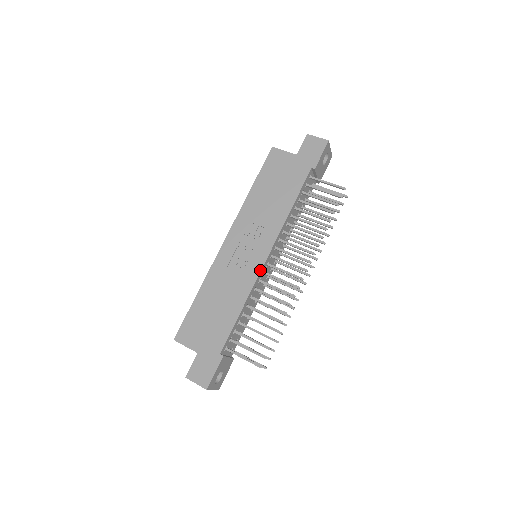
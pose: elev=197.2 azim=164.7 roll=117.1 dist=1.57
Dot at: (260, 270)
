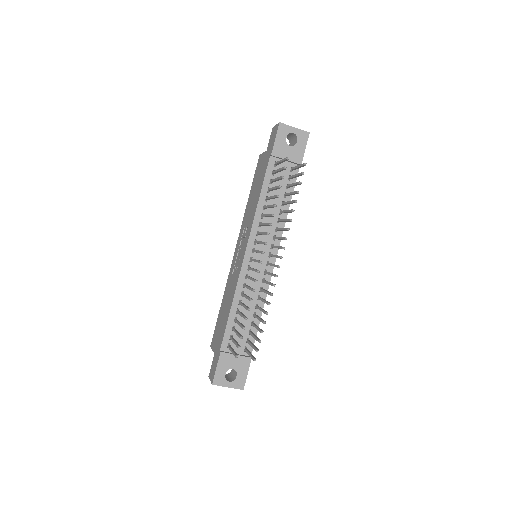
Dot at: (241, 266)
